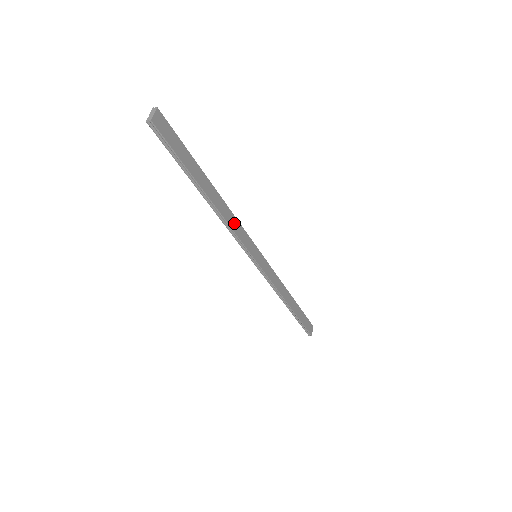
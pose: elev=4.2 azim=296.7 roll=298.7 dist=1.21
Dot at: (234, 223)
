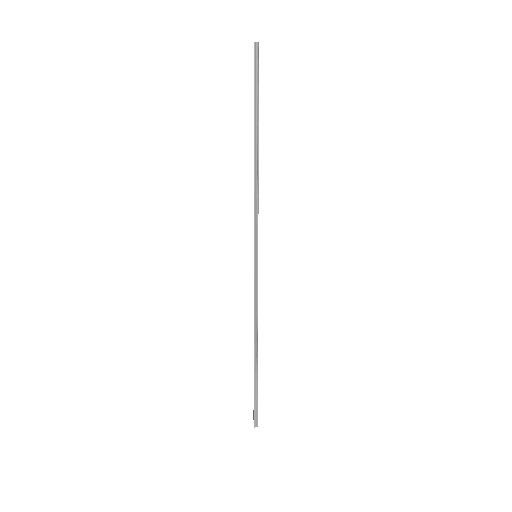
Dot at: (258, 198)
